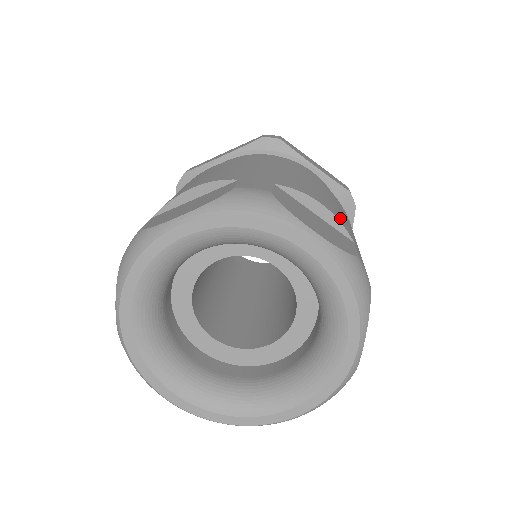
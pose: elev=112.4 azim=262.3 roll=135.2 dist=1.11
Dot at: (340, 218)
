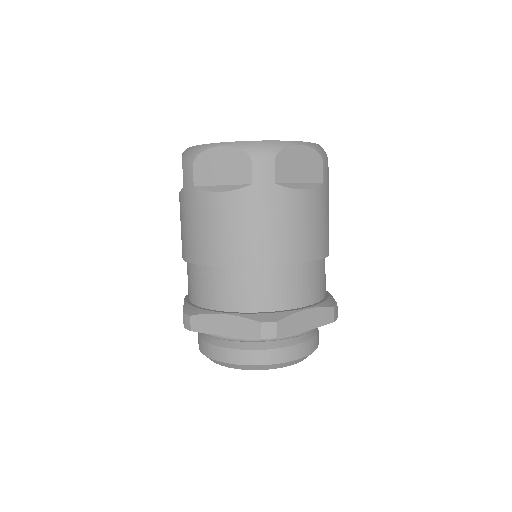
Dot at: occluded
